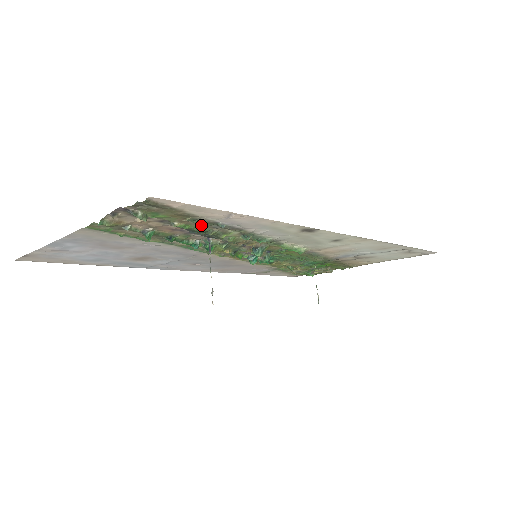
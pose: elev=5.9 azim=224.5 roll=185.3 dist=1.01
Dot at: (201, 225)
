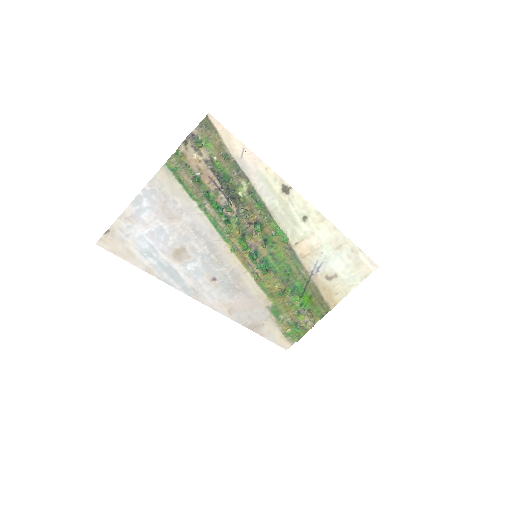
Dot at: (227, 167)
